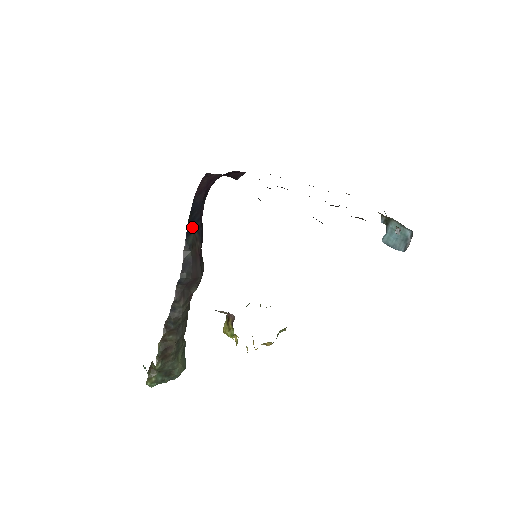
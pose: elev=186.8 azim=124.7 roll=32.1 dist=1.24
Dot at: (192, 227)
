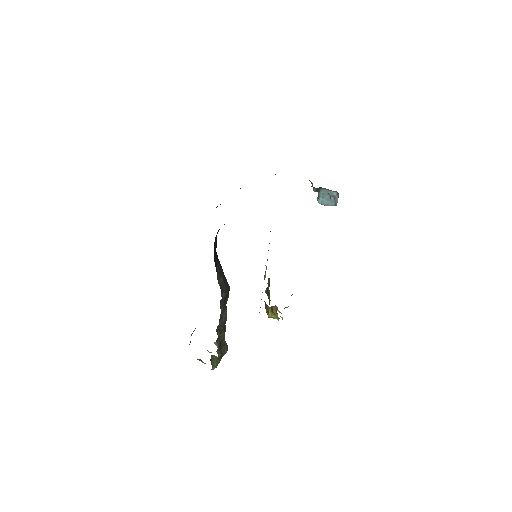
Dot at: (216, 261)
